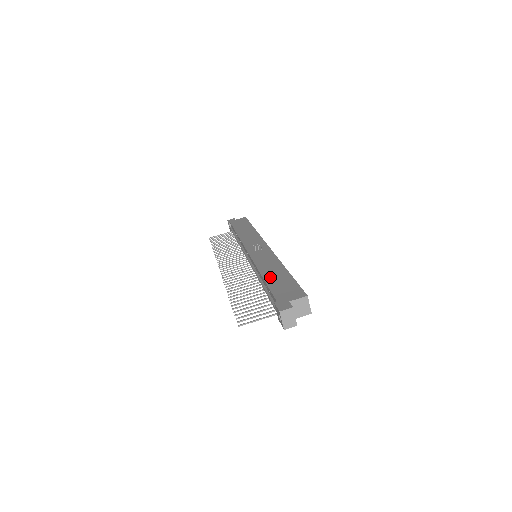
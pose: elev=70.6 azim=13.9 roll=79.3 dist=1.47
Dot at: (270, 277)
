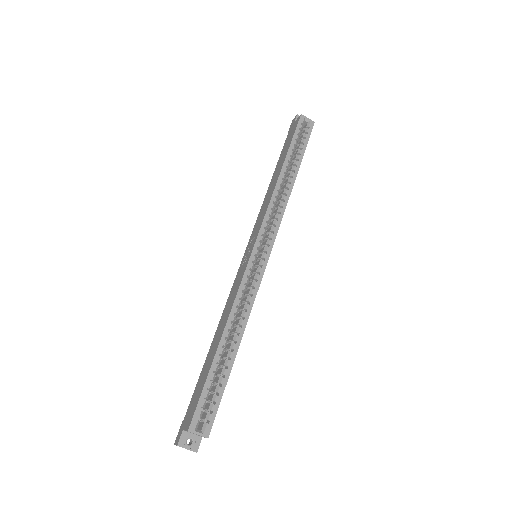
Dot at: (209, 354)
